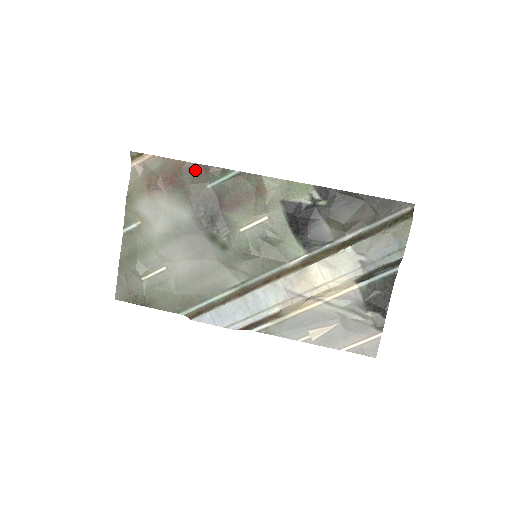
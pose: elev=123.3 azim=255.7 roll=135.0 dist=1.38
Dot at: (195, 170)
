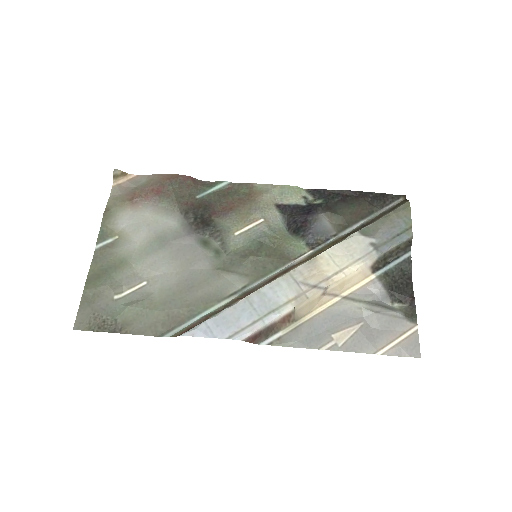
Dot at: (184, 181)
